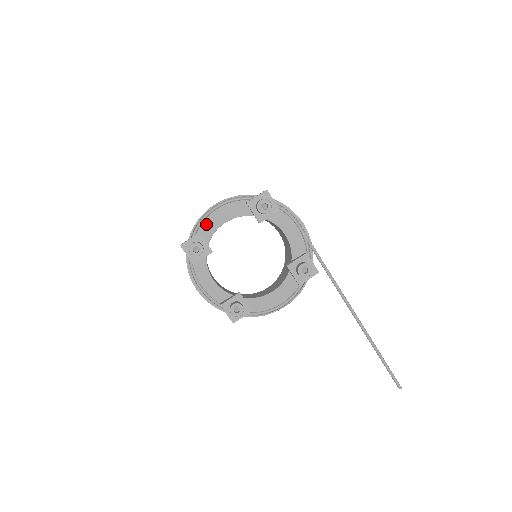
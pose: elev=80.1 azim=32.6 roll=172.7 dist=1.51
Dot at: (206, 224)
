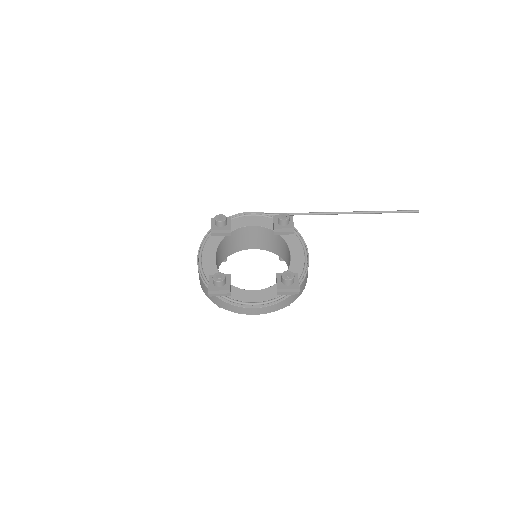
Dot at: (207, 271)
